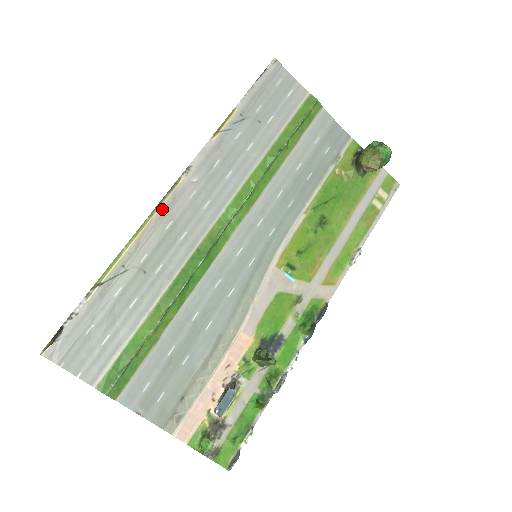
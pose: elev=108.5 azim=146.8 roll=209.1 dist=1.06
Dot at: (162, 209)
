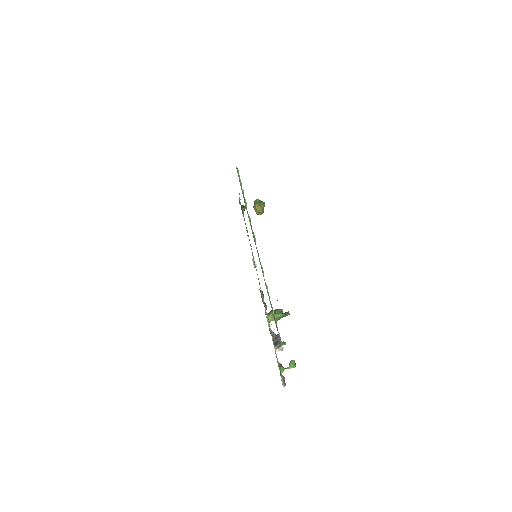
Dot at: occluded
